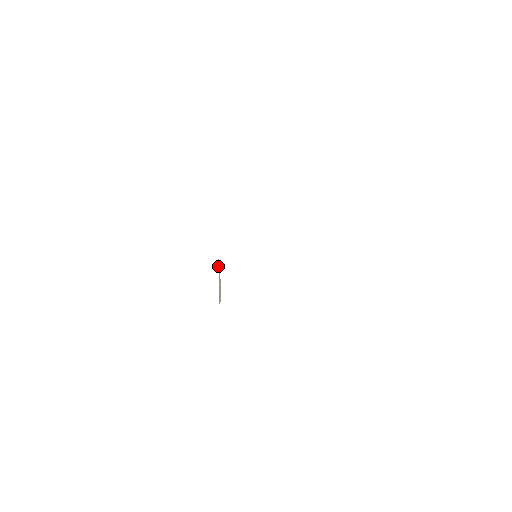
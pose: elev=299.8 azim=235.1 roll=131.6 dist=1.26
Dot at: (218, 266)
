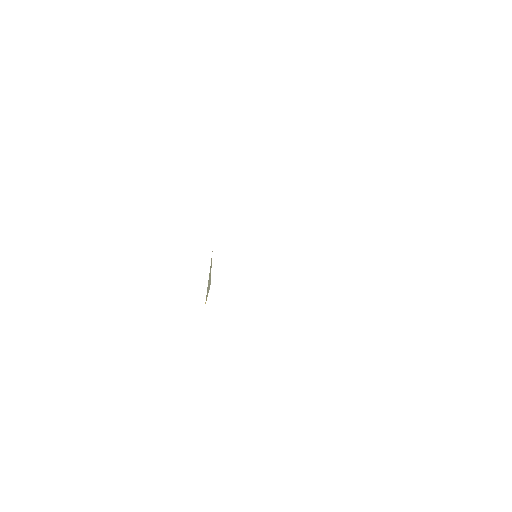
Dot at: occluded
